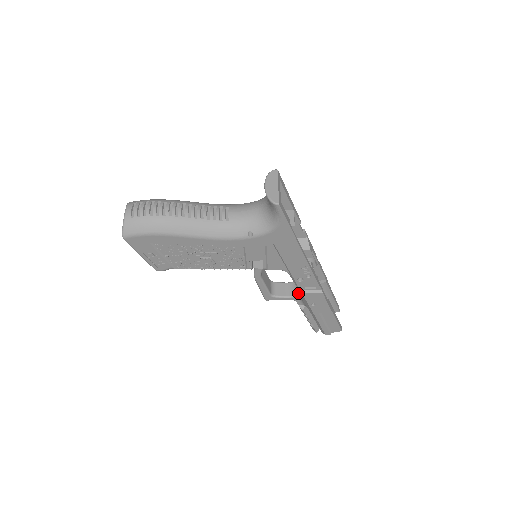
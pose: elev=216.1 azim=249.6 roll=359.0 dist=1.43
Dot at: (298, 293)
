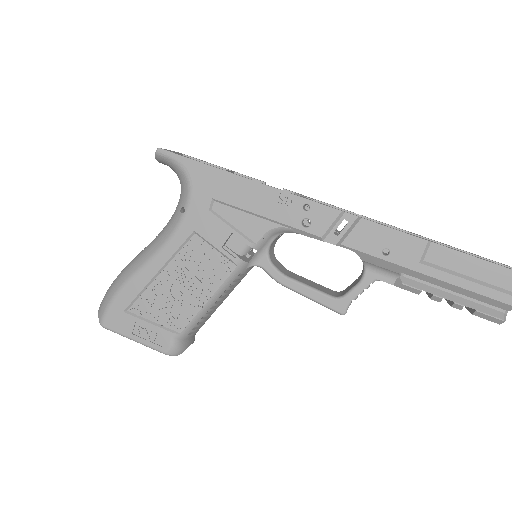
Dot at: occluded
